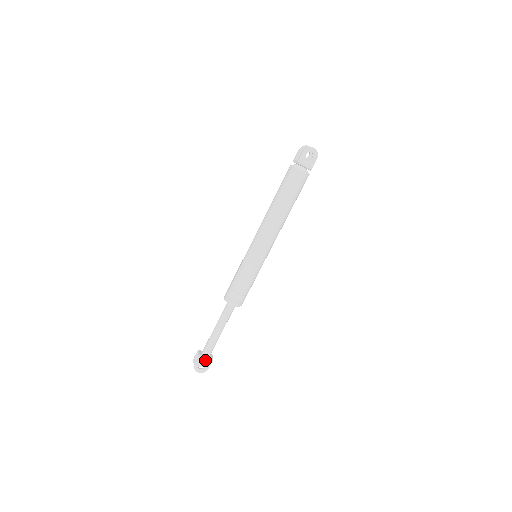
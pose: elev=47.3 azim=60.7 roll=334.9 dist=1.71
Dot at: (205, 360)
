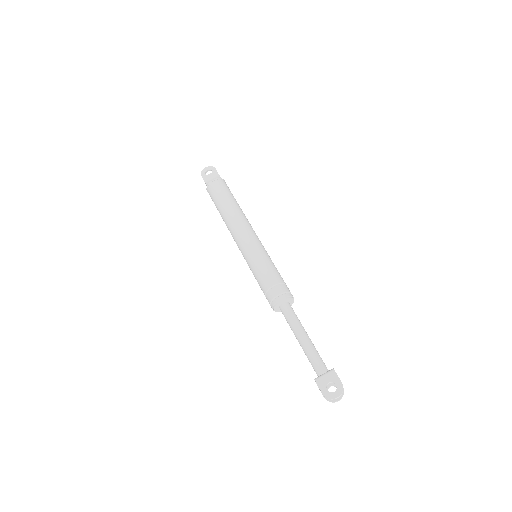
Dot at: (326, 377)
